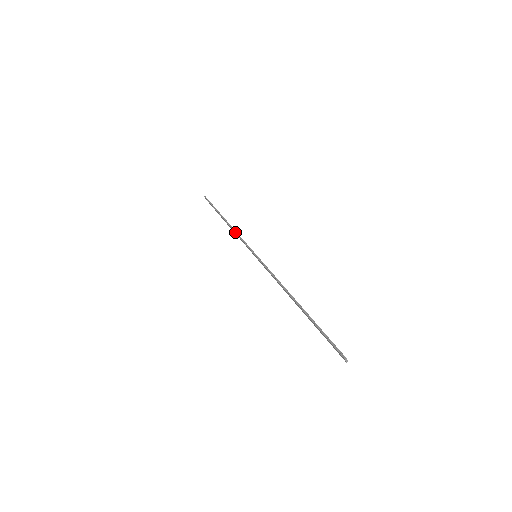
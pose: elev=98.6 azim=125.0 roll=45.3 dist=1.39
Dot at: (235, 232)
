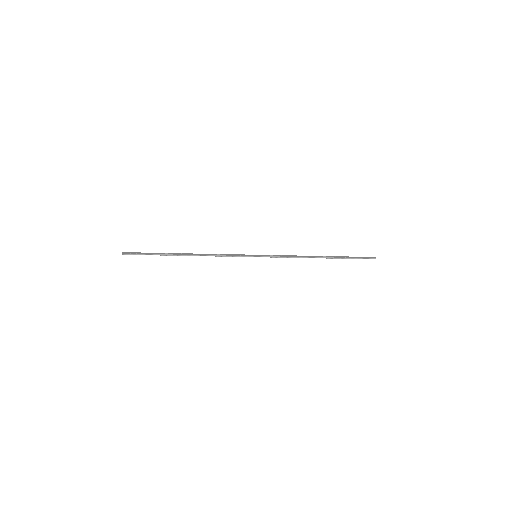
Dot at: occluded
